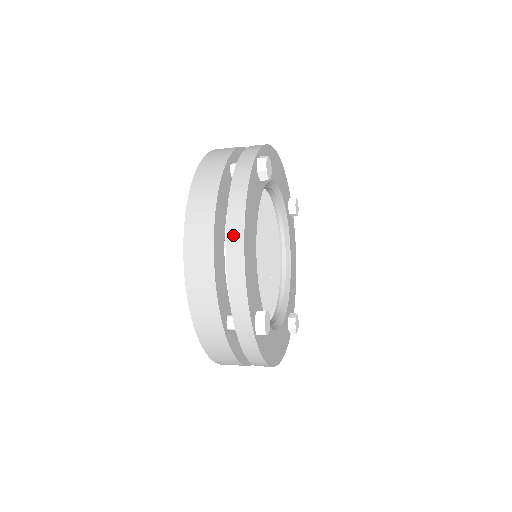
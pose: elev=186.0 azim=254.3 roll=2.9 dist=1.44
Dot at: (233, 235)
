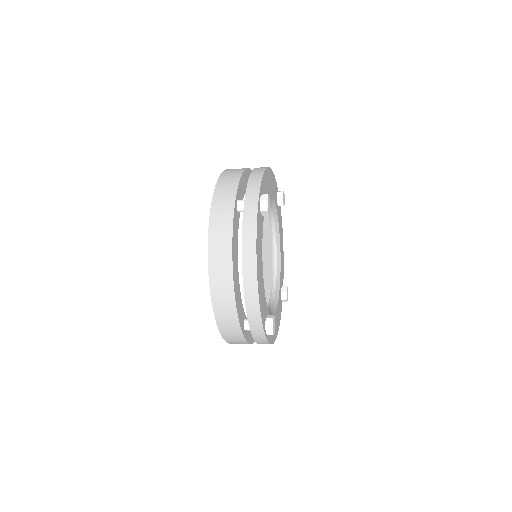
Dot at: (248, 275)
